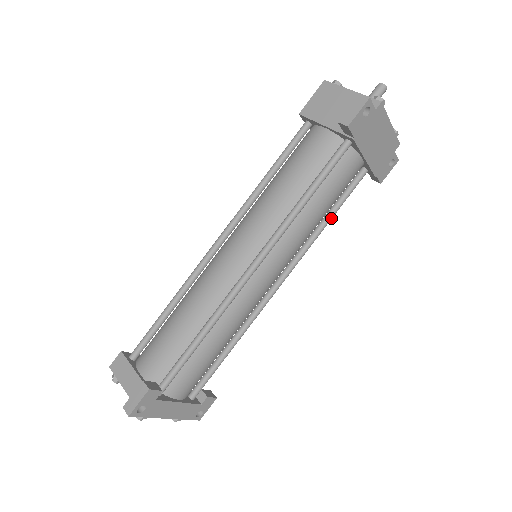
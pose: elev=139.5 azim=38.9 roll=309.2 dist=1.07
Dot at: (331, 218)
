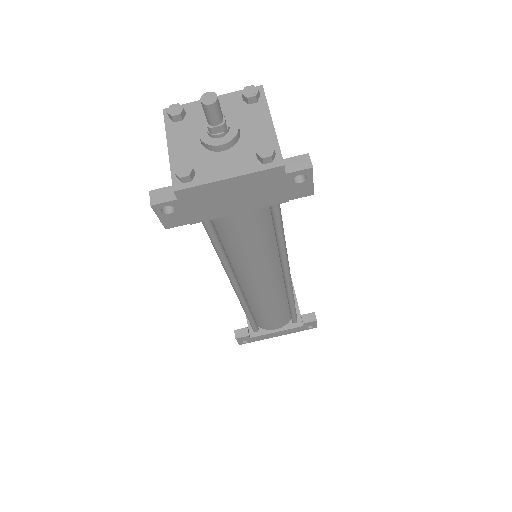
Dot at: (280, 238)
